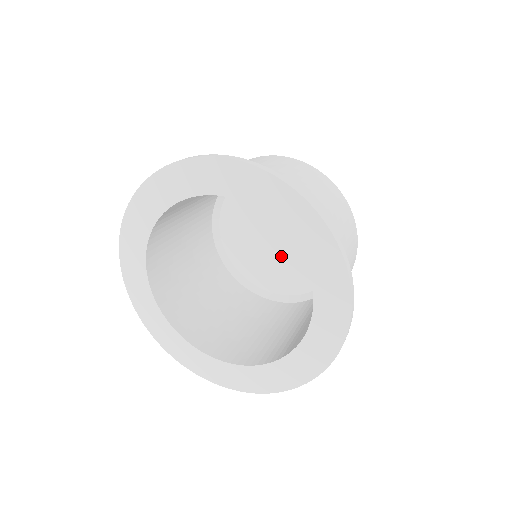
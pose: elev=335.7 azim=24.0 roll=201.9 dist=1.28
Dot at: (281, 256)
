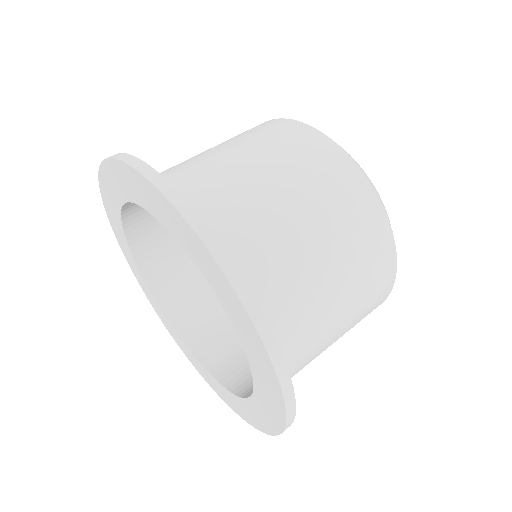
Dot at: occluded
